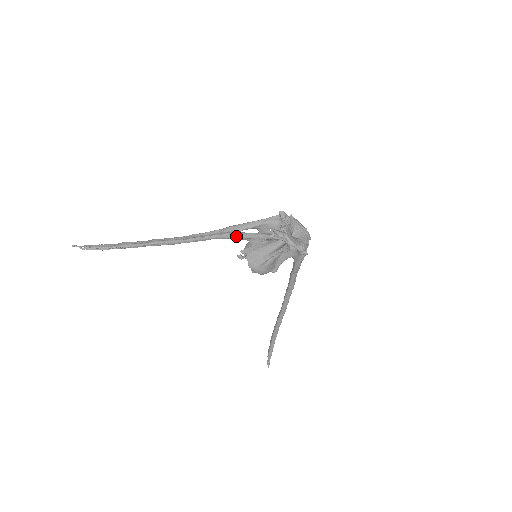
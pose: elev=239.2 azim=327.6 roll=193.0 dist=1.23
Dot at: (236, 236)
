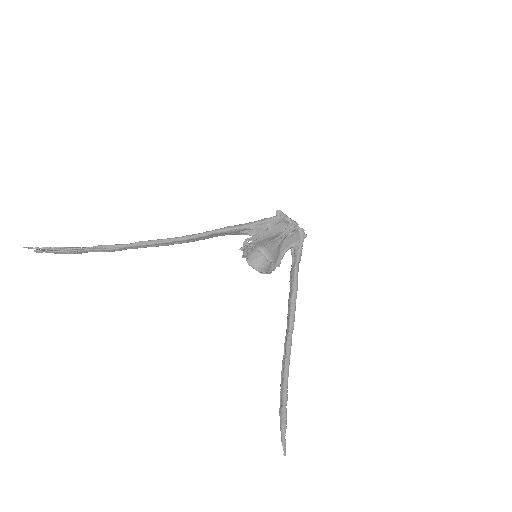
Dot at: (240, 225)
